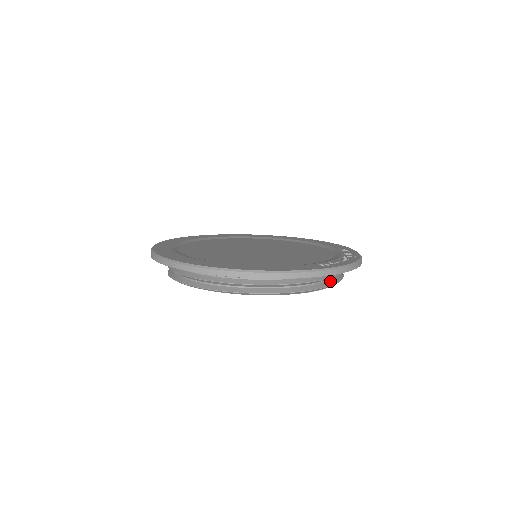
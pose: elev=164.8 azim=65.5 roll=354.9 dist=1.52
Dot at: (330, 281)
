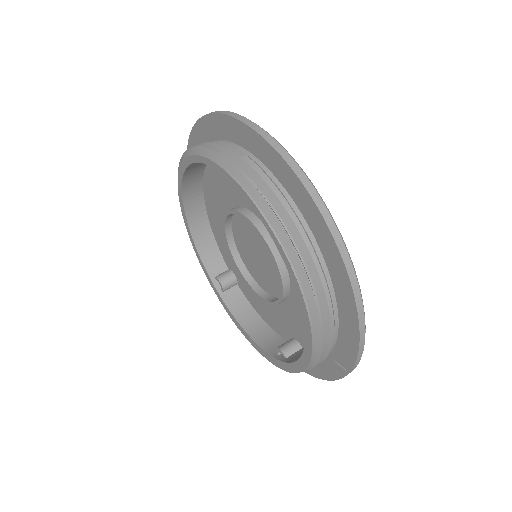
Dot at: occluded
